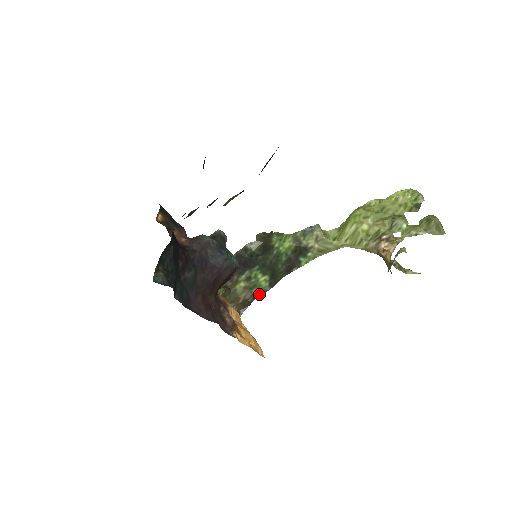
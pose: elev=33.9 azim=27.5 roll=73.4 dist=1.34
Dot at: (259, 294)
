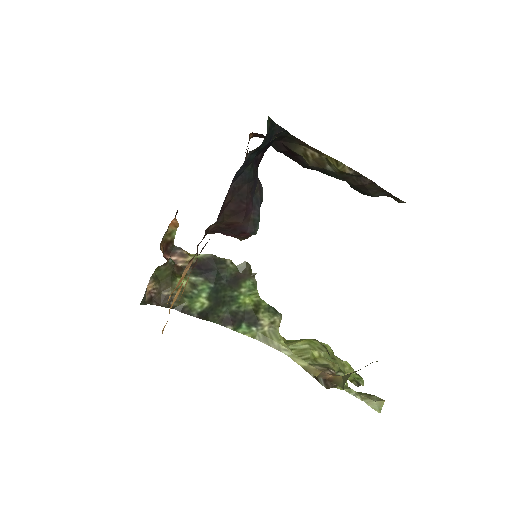
Dot at: (183, 309)
